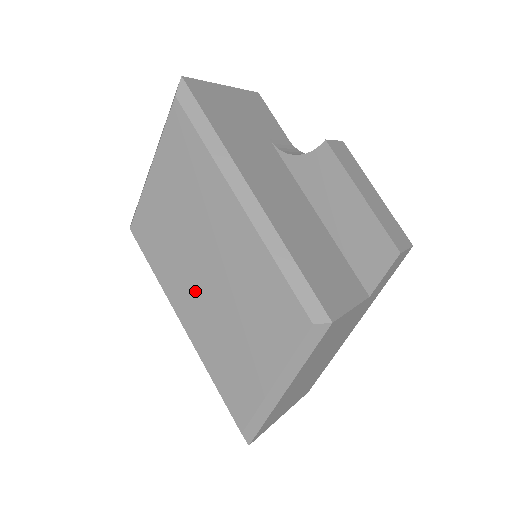
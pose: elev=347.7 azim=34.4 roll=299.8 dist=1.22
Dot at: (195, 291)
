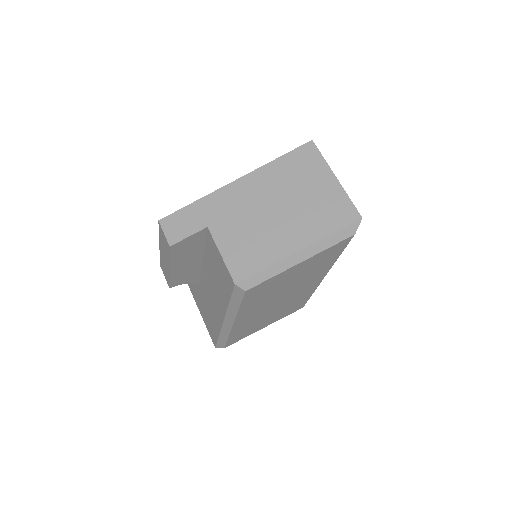
Dot at: (260, 310)
